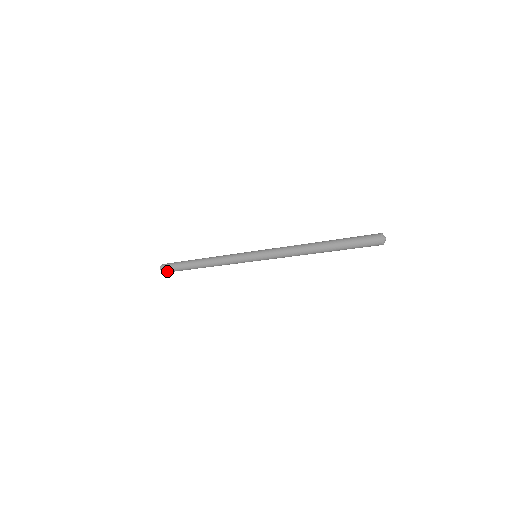
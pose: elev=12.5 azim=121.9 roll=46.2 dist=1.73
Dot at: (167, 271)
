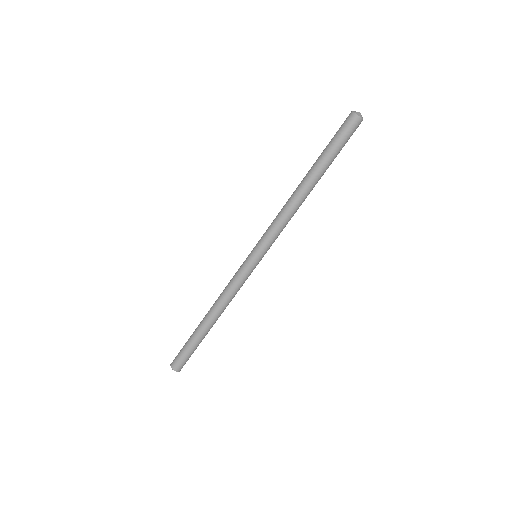
Dot at: (180, 364)
